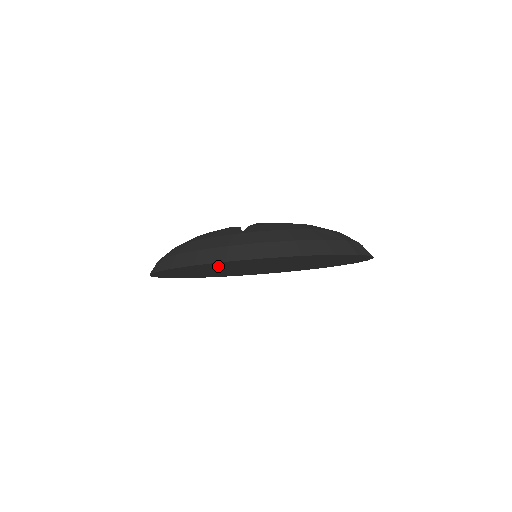
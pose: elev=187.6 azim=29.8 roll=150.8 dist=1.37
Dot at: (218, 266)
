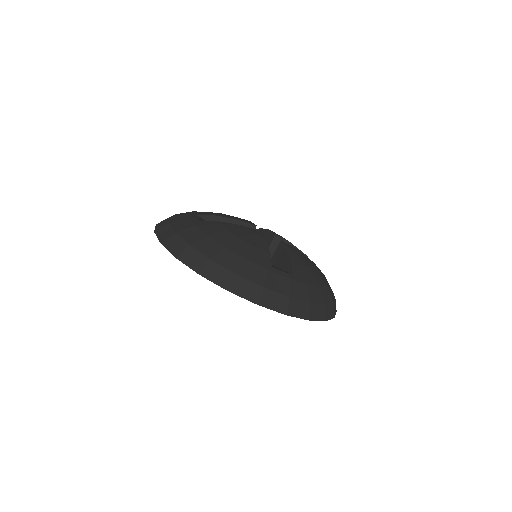
Dot at: occluded
